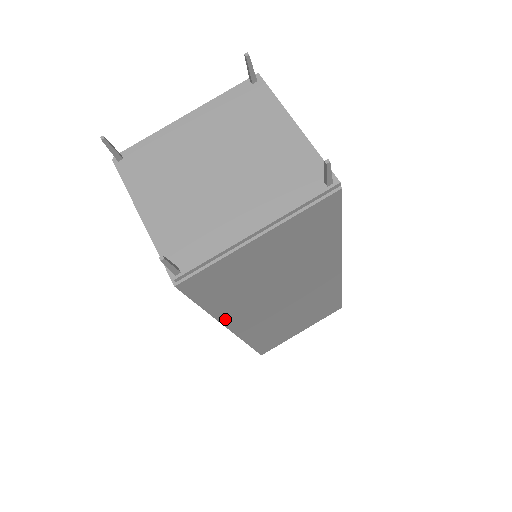
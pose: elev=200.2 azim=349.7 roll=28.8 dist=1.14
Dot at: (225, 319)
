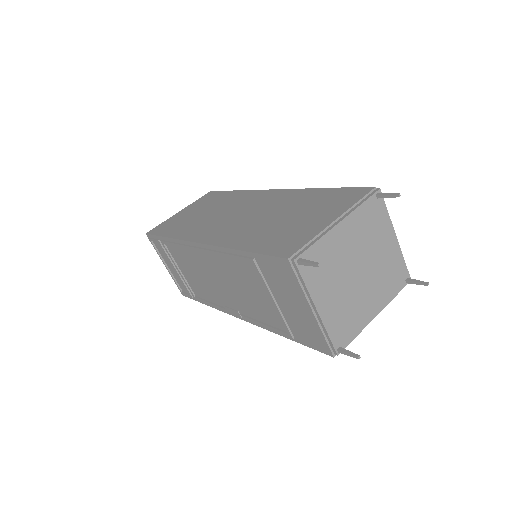
Dot at: occluded
